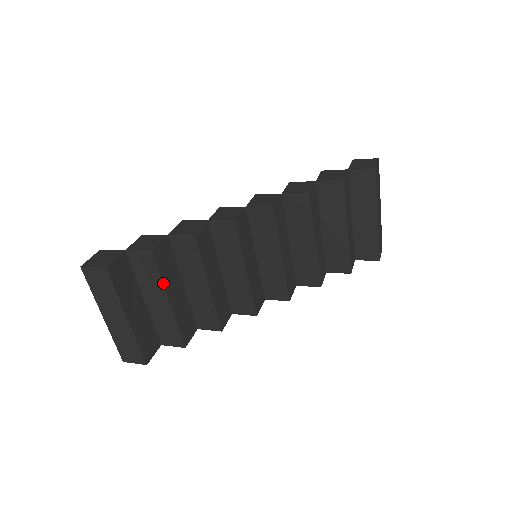
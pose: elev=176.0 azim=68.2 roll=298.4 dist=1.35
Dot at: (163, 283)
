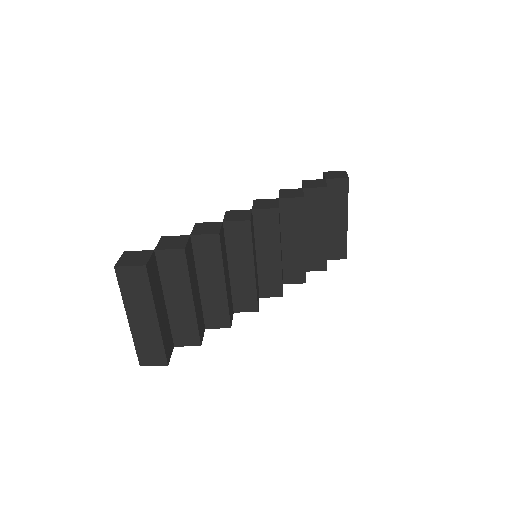
Dot at: (190, 281)
